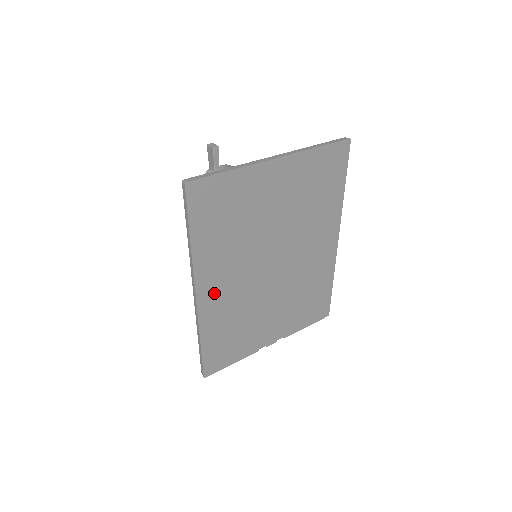
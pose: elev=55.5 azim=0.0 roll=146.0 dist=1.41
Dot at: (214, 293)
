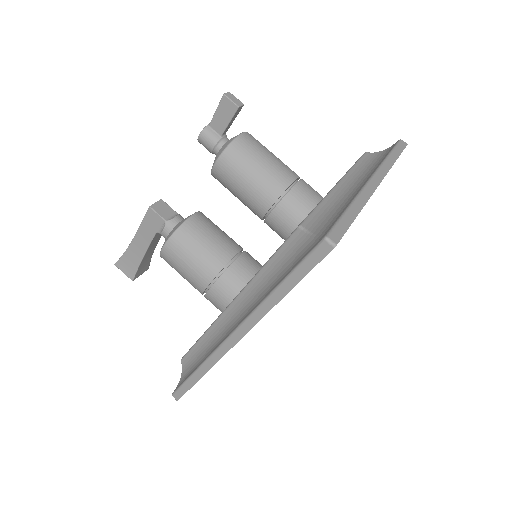
Dot at: occluded
